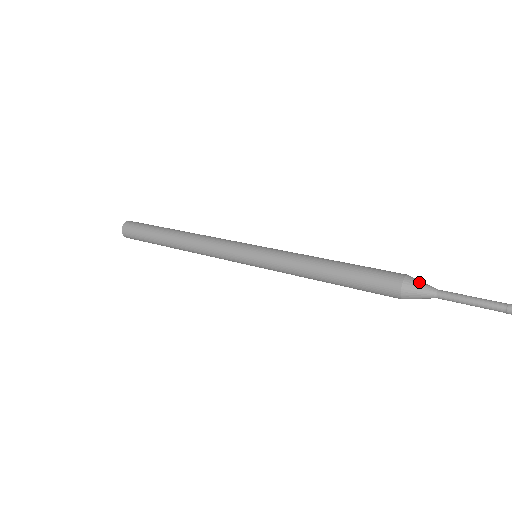
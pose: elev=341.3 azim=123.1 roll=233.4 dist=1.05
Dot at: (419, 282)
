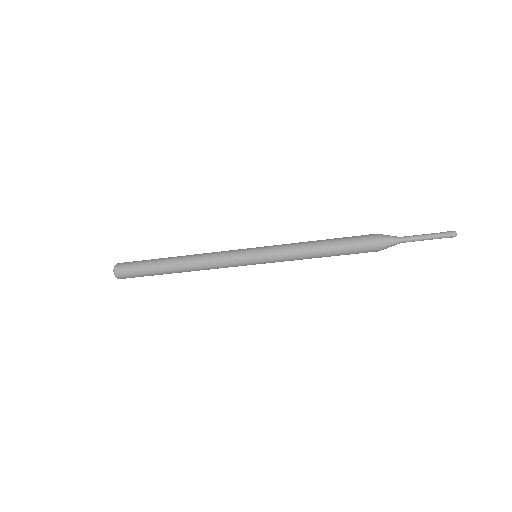
Dot at: occluded
